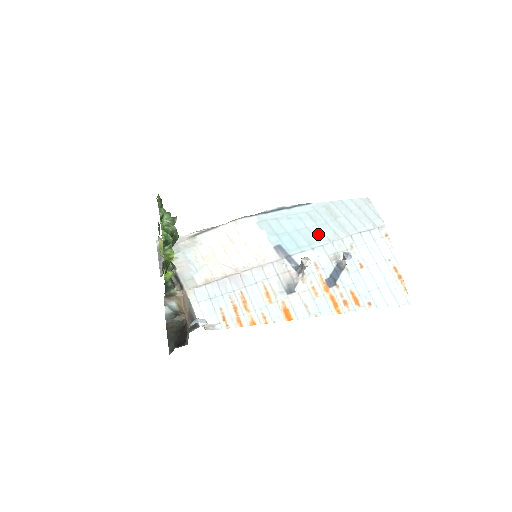
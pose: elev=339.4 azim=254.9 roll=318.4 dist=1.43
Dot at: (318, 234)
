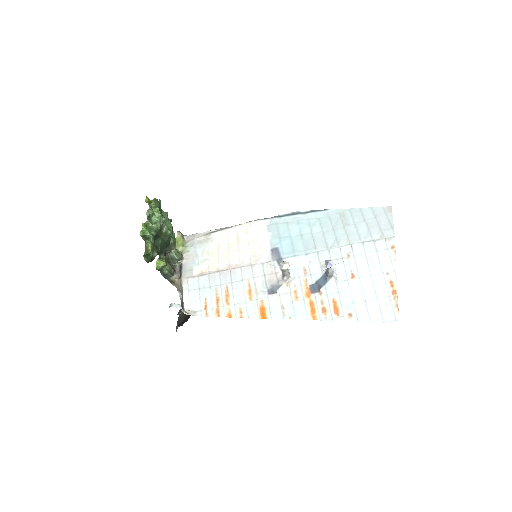
Dot at: (319, 240)
